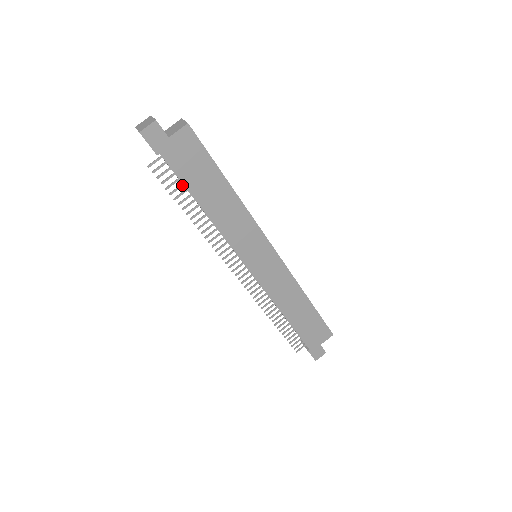
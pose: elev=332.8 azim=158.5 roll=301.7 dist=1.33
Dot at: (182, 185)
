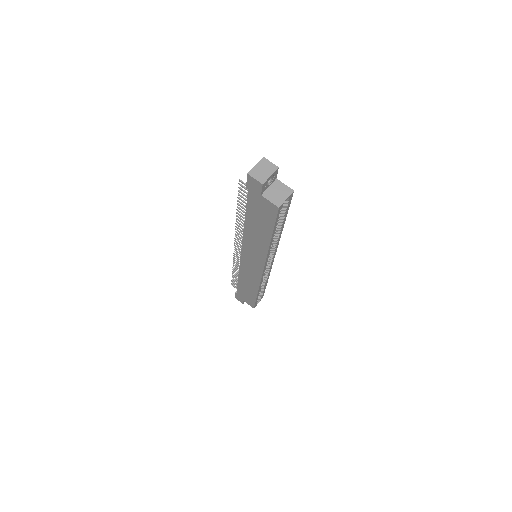
Dot at: occluded
